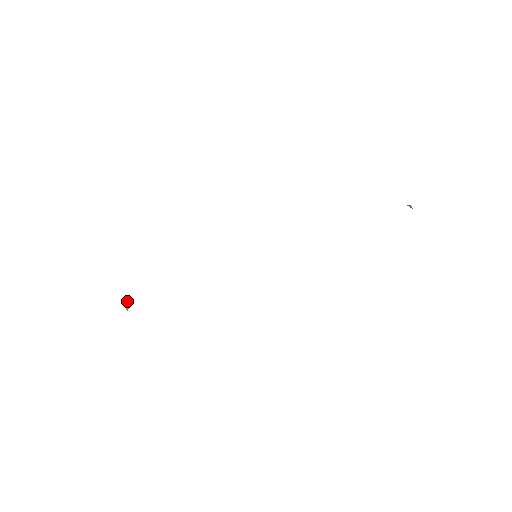
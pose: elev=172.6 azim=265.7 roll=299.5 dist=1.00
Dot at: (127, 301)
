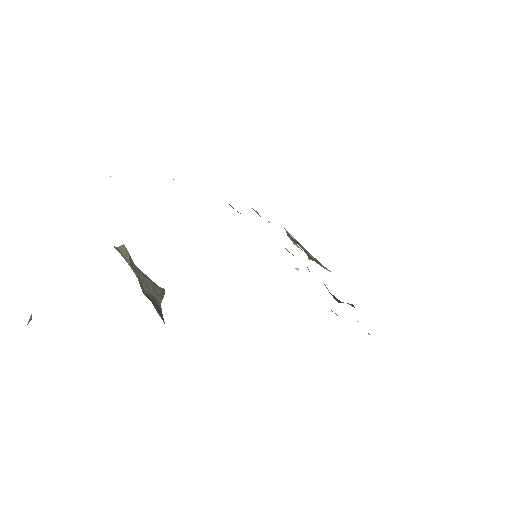
Dot at: occluded
